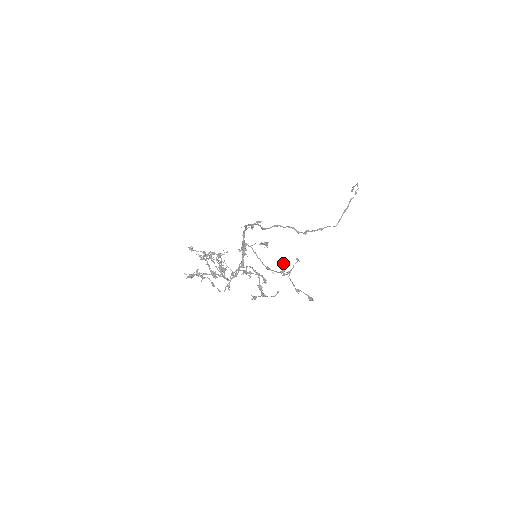
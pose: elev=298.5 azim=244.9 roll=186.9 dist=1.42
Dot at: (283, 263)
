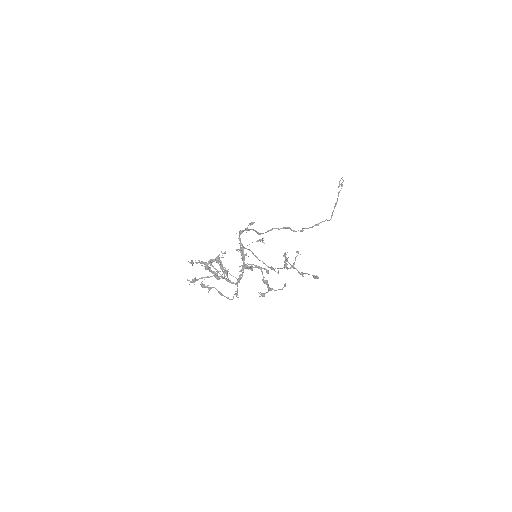
Dot at: (283, 255)
